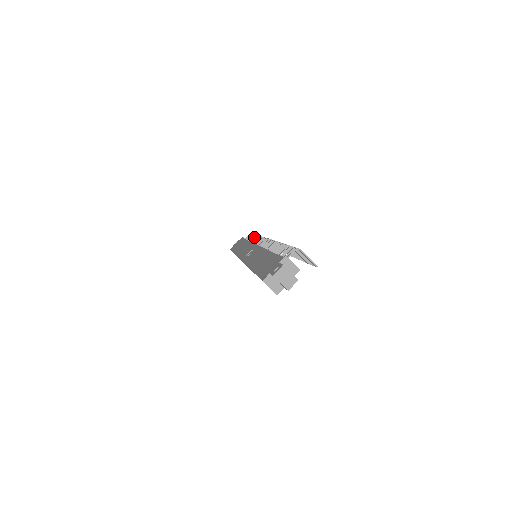
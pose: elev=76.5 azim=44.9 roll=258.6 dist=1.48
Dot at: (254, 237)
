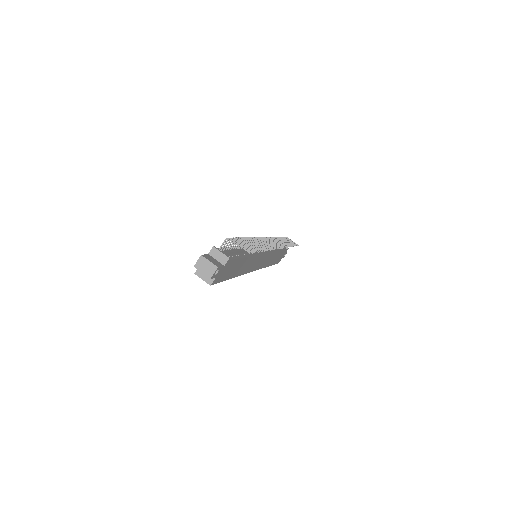
Dot at: occluded
